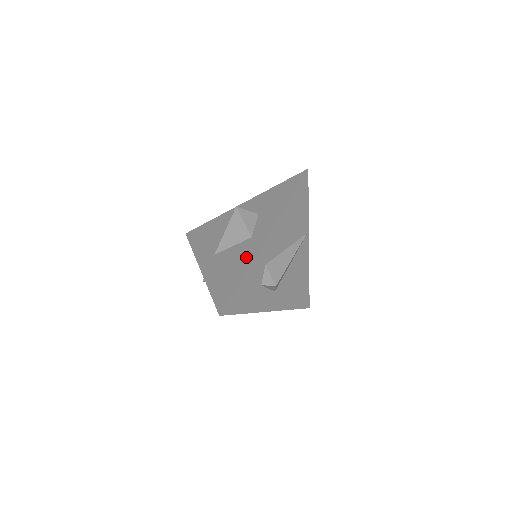
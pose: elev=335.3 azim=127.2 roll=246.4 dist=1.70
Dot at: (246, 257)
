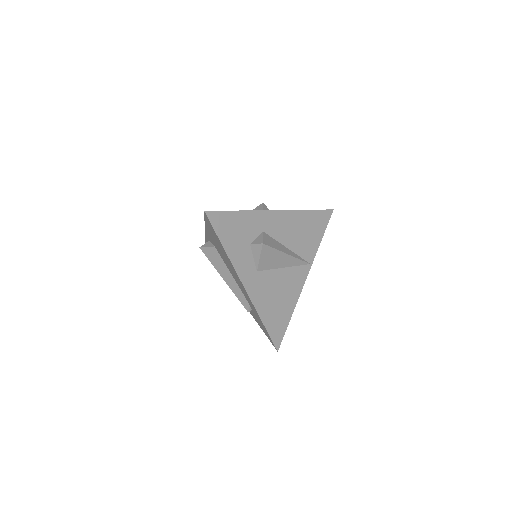
Dot at: occluded
